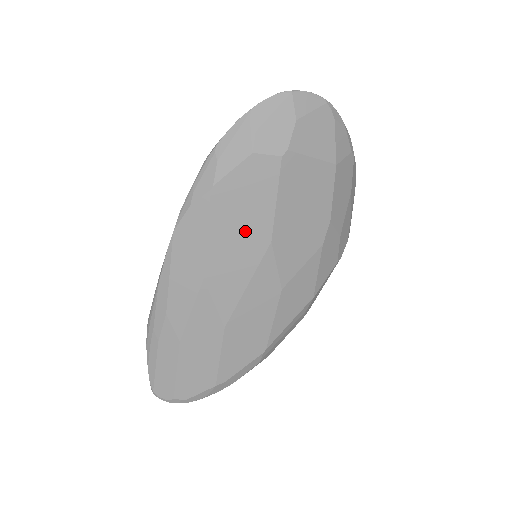
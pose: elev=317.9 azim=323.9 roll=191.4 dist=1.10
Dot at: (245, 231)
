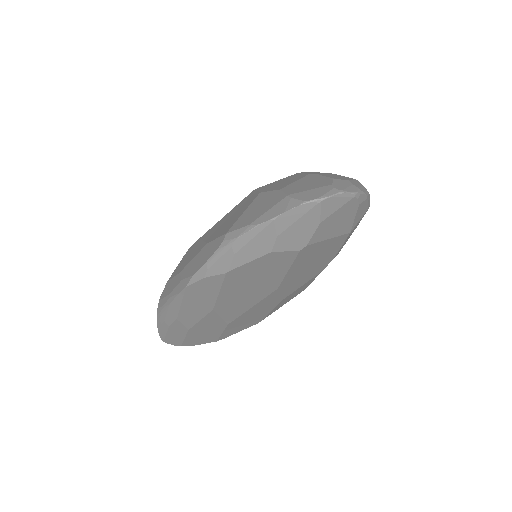
Dot at: (255, 287)
